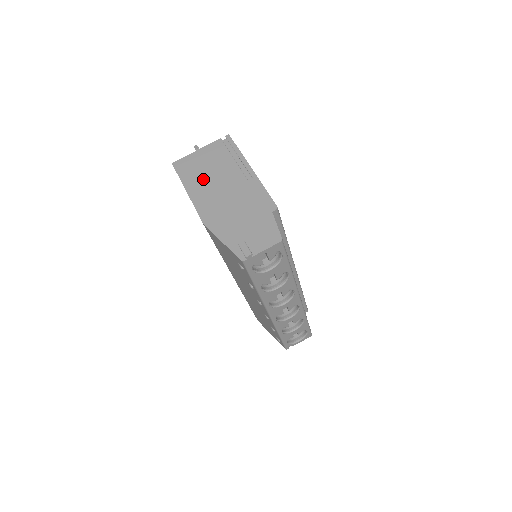
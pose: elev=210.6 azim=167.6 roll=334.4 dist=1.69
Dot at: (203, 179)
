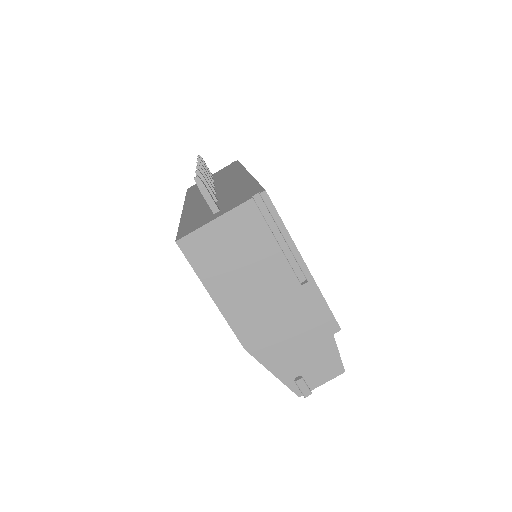
Dot at: (234, 277)
